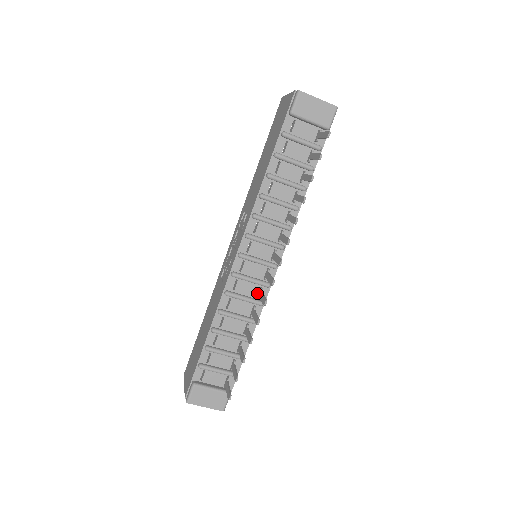
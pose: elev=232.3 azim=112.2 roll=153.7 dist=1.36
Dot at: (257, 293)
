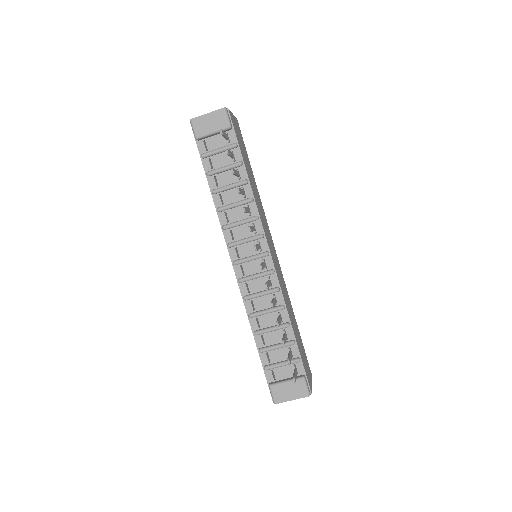
Dot at: occluded
